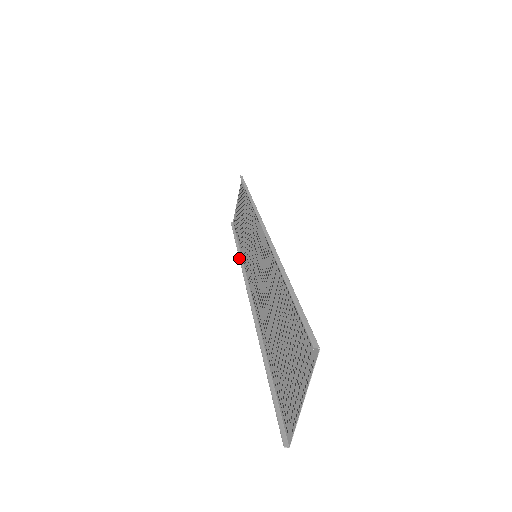
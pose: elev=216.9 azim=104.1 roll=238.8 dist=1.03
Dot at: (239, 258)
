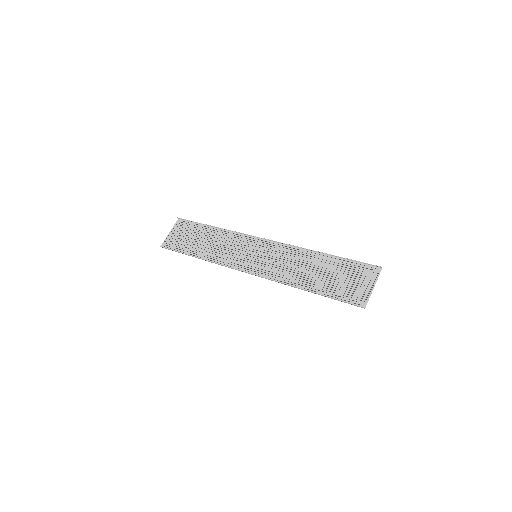
Dot at: (214, 261)
